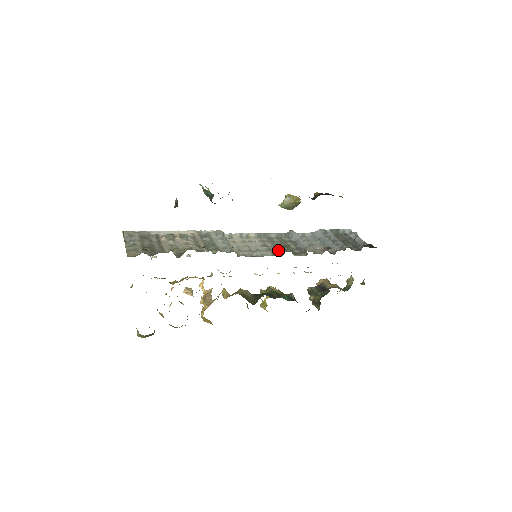
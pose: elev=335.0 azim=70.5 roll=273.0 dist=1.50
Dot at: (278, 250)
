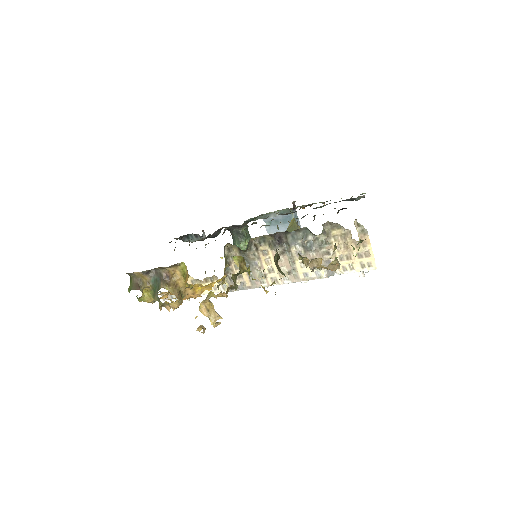
Dot at: occluded
